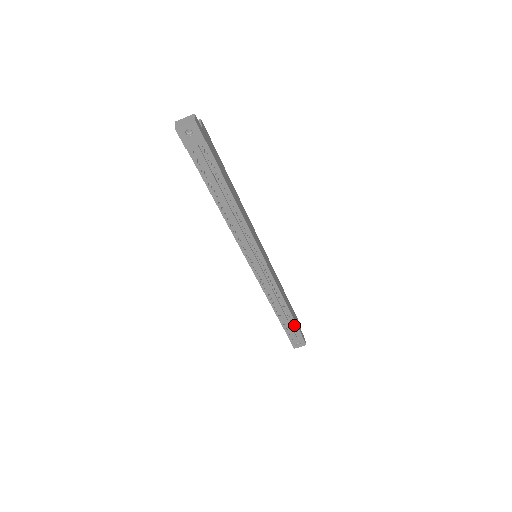
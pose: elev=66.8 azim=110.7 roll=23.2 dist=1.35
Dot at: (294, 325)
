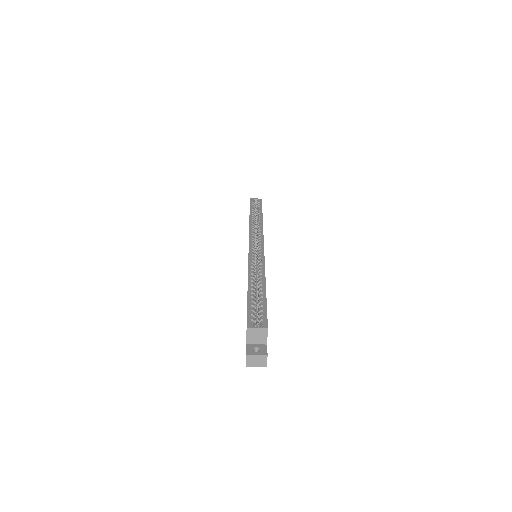
Dot at: occluded
